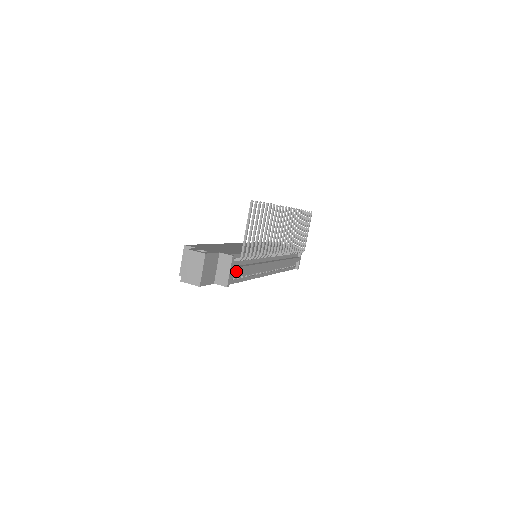
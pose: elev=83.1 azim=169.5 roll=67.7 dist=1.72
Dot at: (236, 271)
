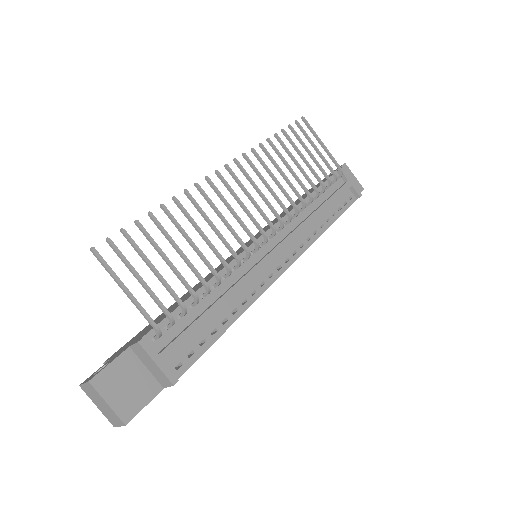
Dot at: (176, 347)
